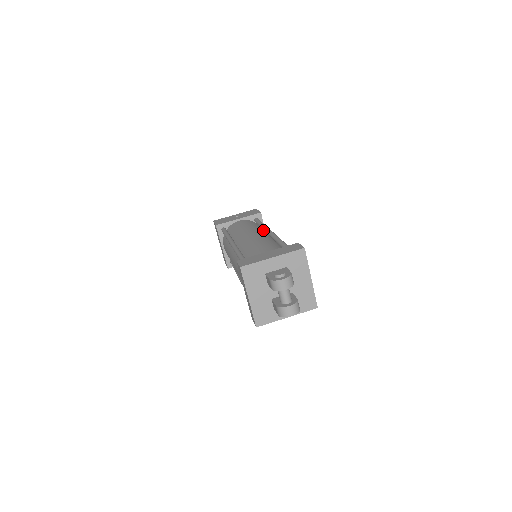
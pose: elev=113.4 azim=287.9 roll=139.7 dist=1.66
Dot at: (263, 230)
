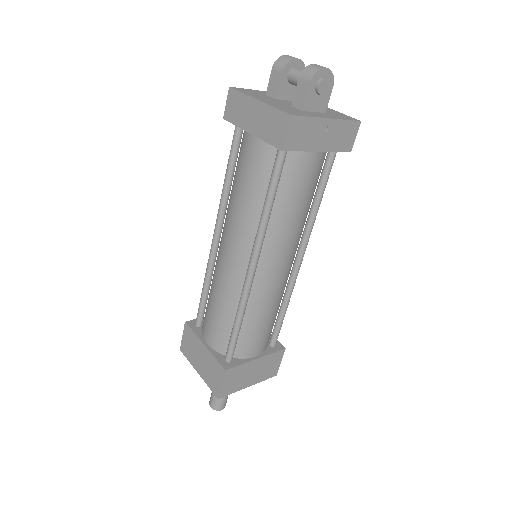
Dot at: occluded
